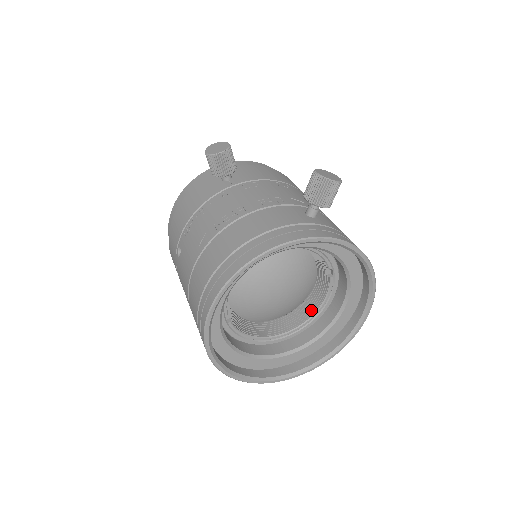
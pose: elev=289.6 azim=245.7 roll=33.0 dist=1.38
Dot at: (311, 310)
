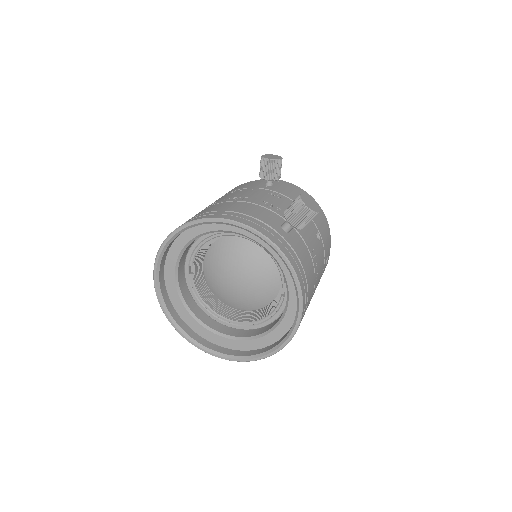
Dot at: (258, 317)
